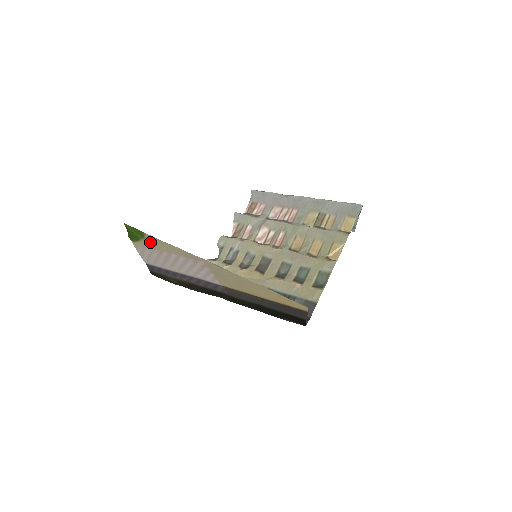
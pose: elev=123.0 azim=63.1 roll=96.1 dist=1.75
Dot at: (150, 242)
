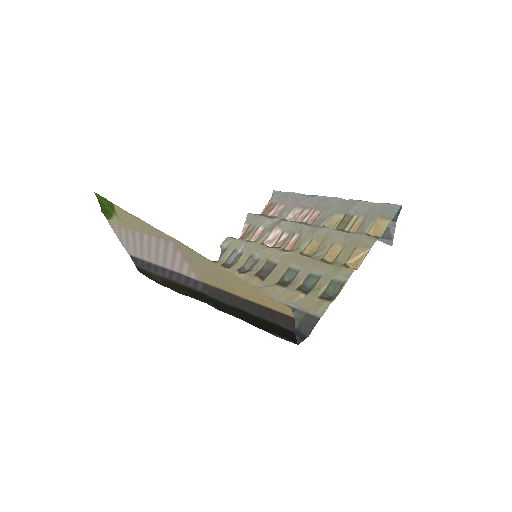
Dot at: (121, 218)
